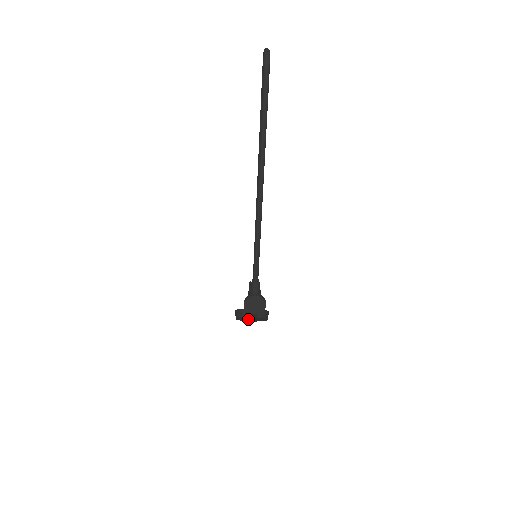
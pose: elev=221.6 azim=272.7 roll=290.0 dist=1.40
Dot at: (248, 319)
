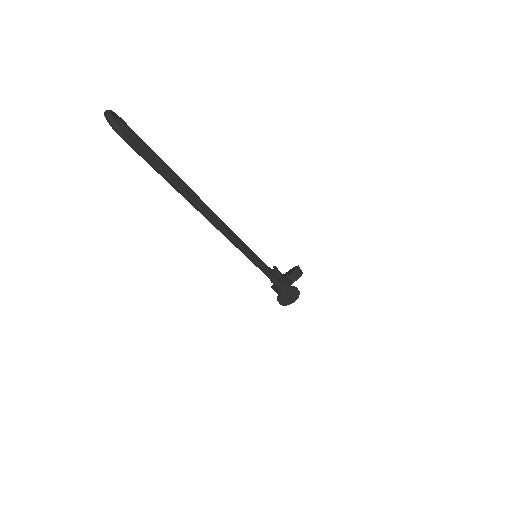
Dot at: occluded
